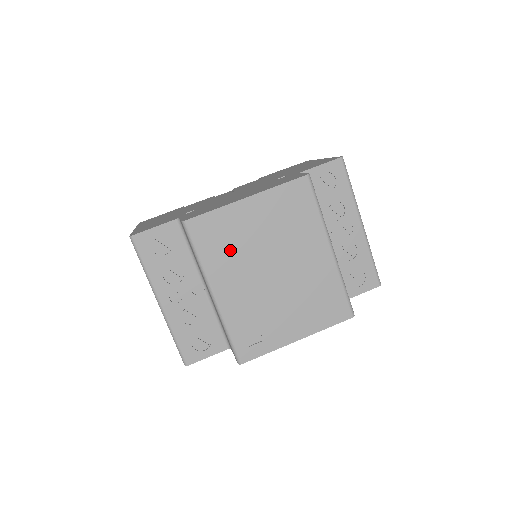
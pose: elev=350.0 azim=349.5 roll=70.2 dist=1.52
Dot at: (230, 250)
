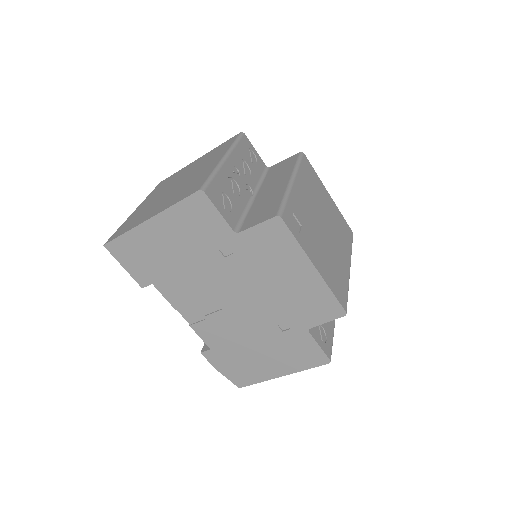
Dot at: (312, 188)
